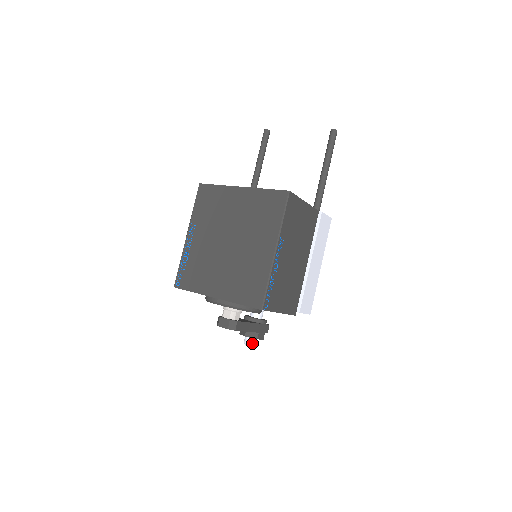
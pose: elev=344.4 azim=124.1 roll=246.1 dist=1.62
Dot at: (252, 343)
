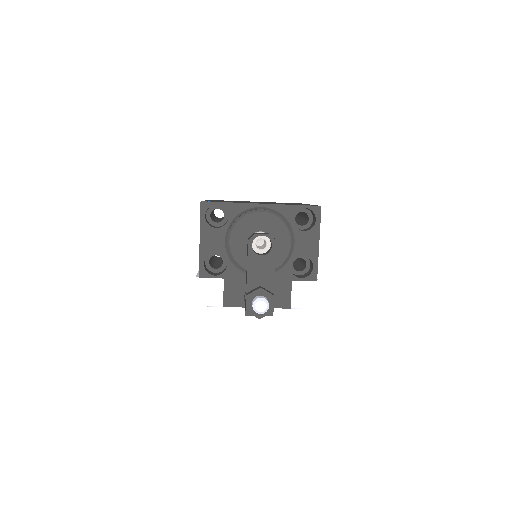
Dot at: (267, 300)
